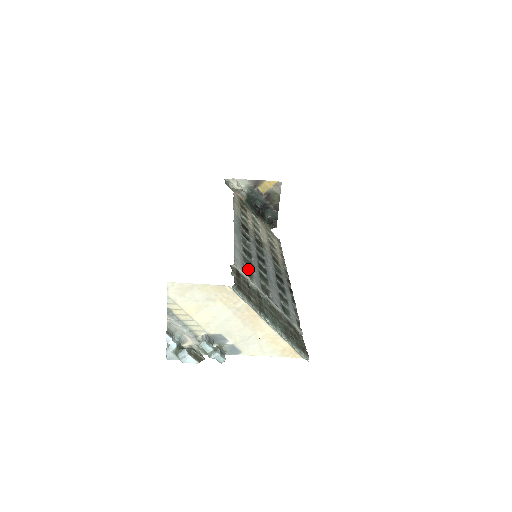
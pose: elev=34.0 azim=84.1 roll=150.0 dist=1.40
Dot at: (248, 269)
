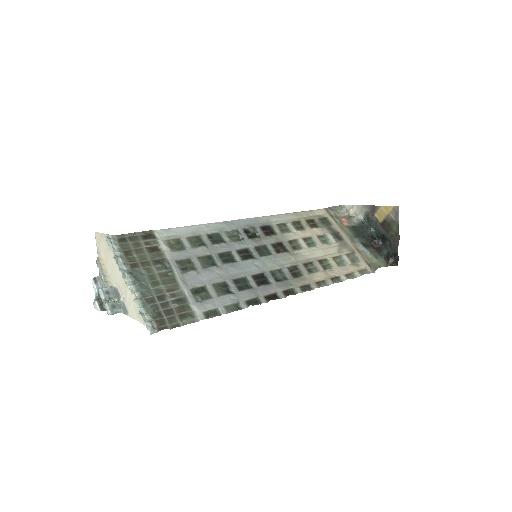
Dot at: (183, 244)
